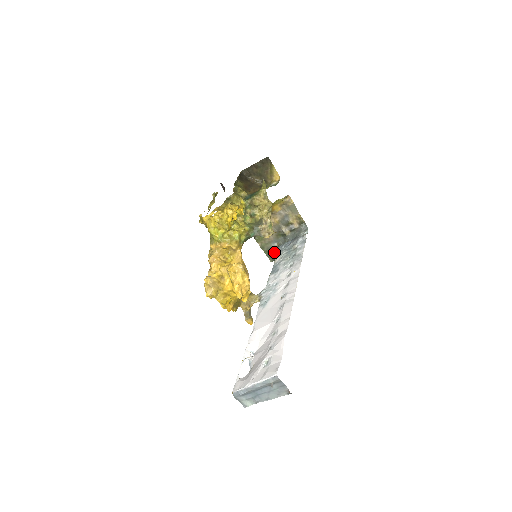
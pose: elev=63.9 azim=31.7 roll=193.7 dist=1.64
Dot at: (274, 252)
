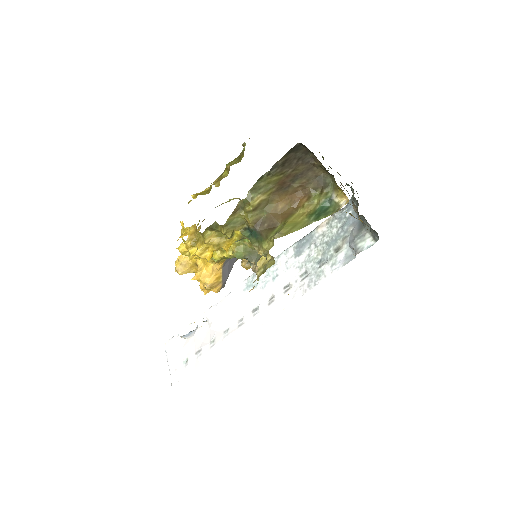
Dot at: (353, 189)
